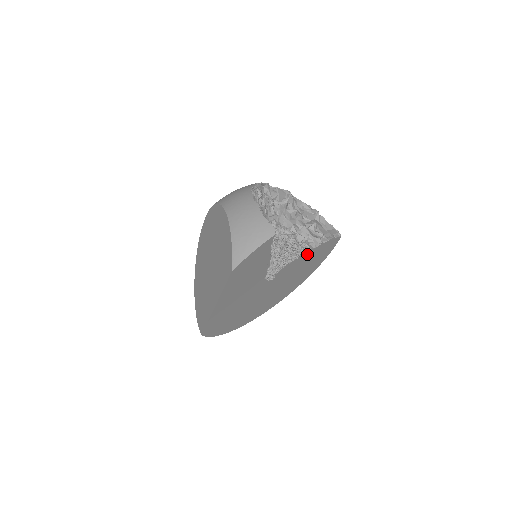
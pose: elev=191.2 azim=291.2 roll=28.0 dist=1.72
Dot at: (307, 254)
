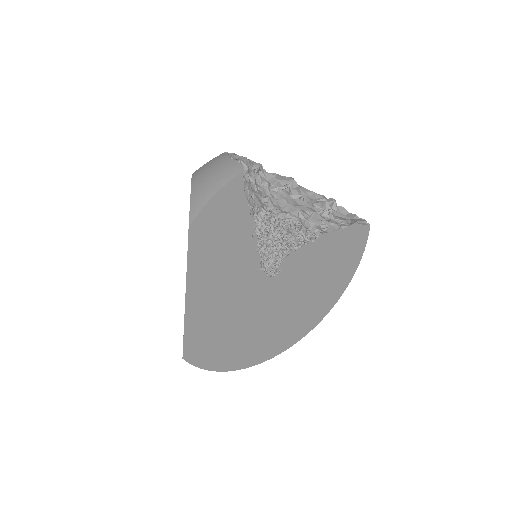
Dot at: (321, 242)
